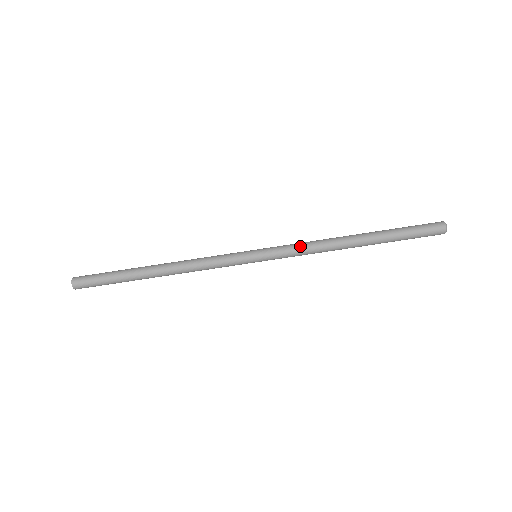
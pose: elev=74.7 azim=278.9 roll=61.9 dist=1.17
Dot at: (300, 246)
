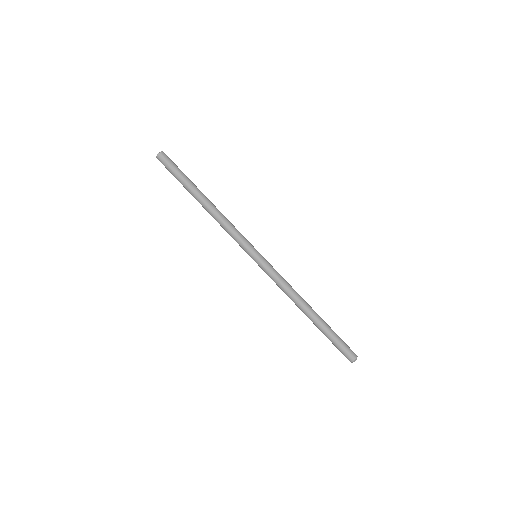
Dot at: (282, 278)
